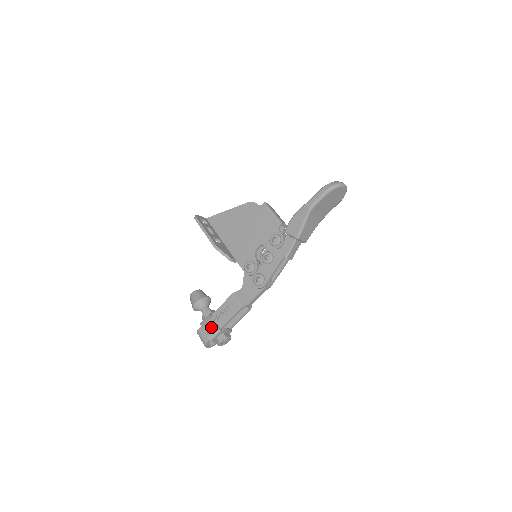
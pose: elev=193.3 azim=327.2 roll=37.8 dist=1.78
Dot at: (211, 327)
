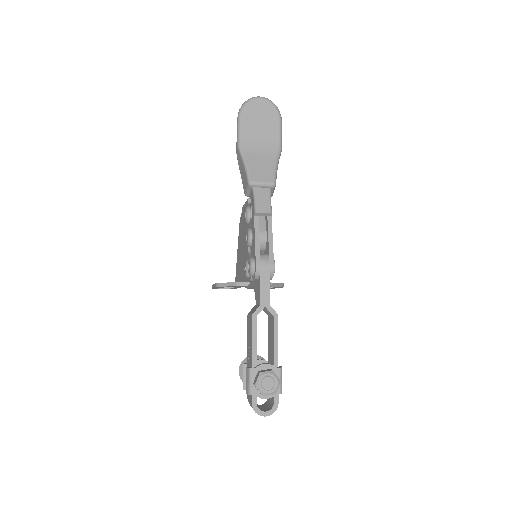
Dot at: occluded
